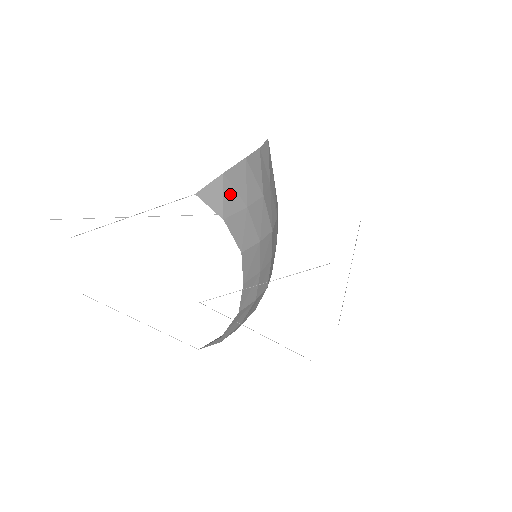
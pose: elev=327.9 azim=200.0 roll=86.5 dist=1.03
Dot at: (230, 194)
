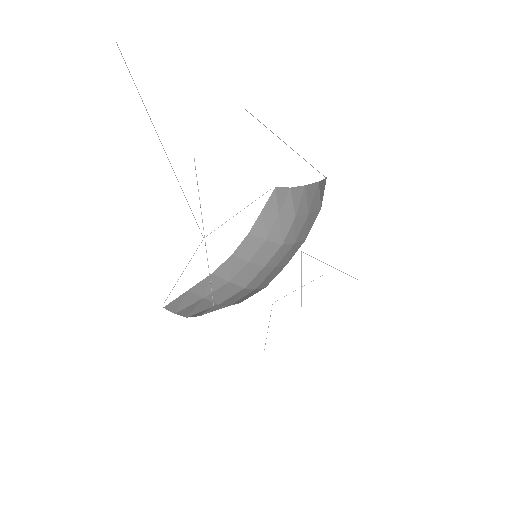
Dot at: (316, 197)
